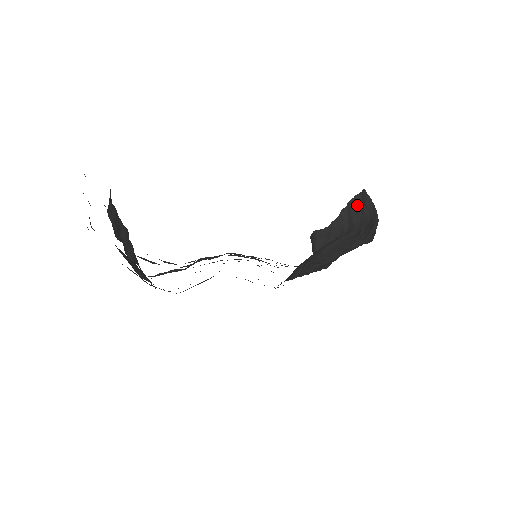
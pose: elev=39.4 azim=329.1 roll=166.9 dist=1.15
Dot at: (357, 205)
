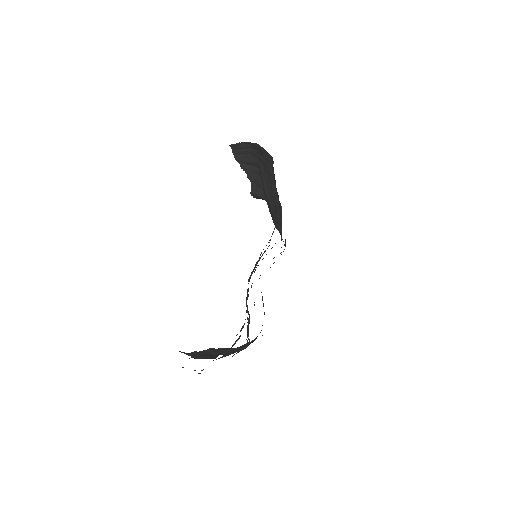
Dot at: (241, 155)
